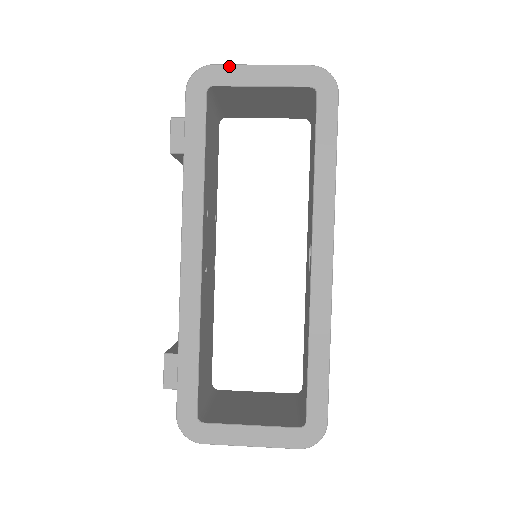
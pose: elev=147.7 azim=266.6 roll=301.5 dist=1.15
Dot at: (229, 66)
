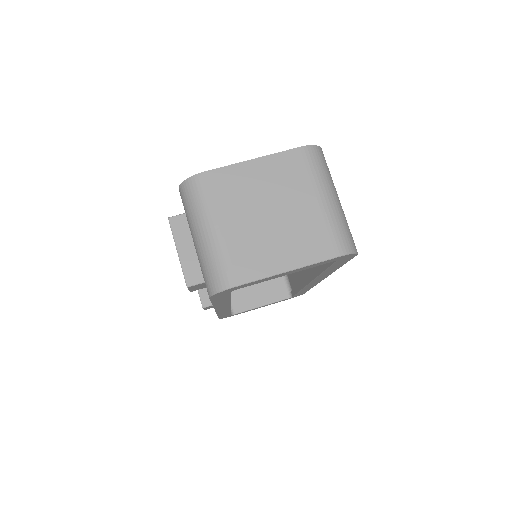
Dot at: (254, 282)
